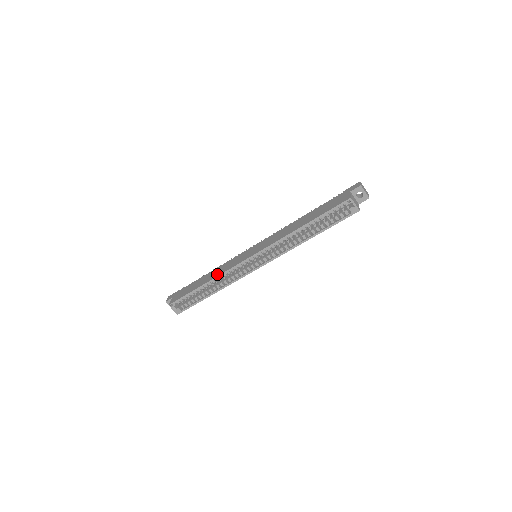
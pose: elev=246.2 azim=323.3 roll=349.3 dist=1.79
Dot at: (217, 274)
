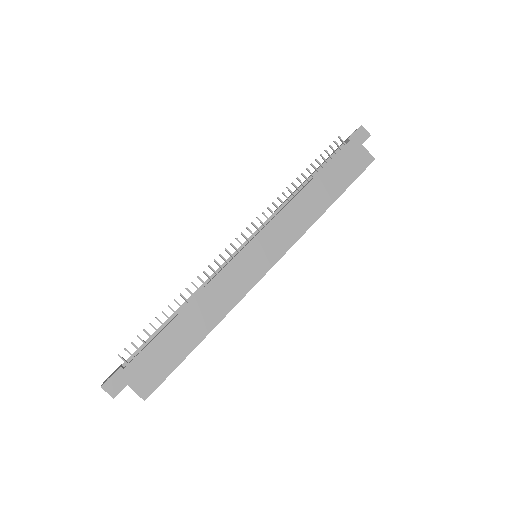
Dot at: (221, 311)
